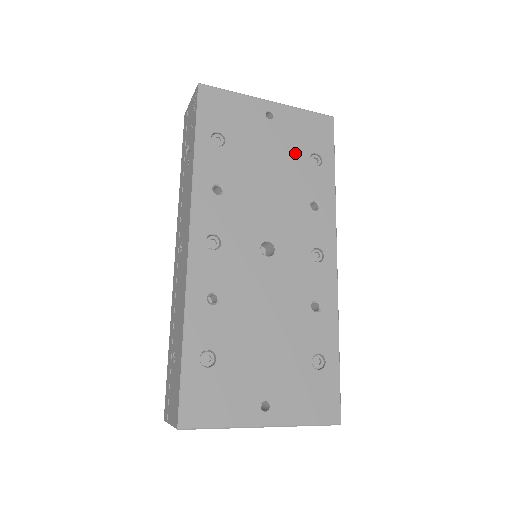
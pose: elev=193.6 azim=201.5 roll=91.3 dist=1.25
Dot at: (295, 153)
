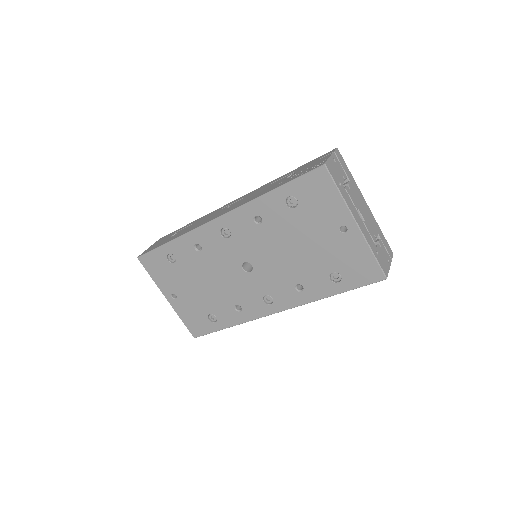
Dot at: (327, 260)
